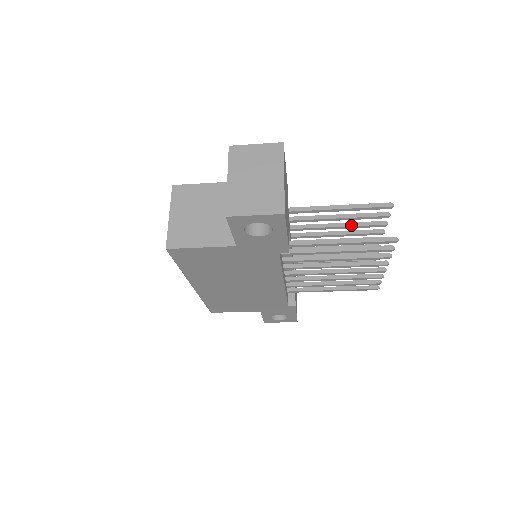
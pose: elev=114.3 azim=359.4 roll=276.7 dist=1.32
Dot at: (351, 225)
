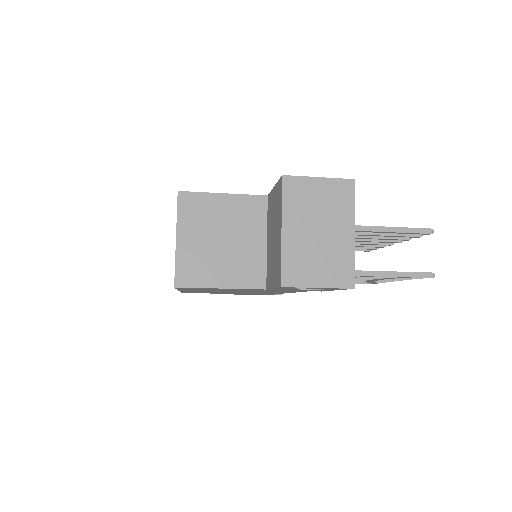
Dot at: (374, 237)
